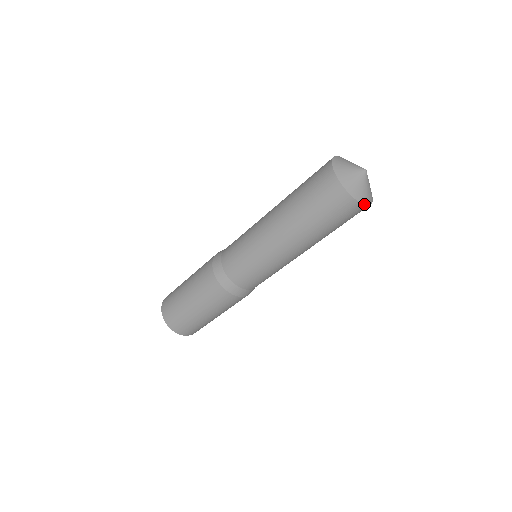
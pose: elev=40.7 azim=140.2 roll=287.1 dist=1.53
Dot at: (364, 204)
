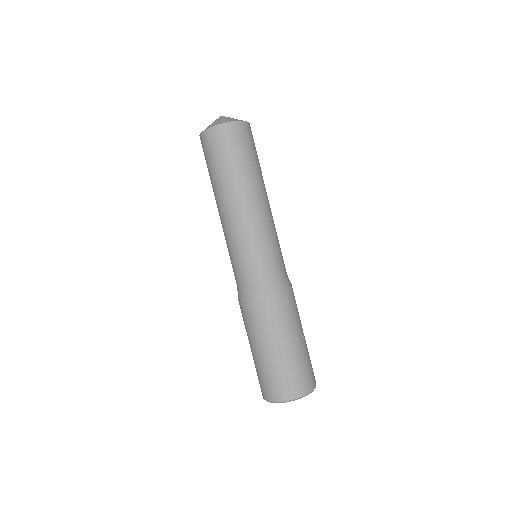
Dot at: (218, 125)
